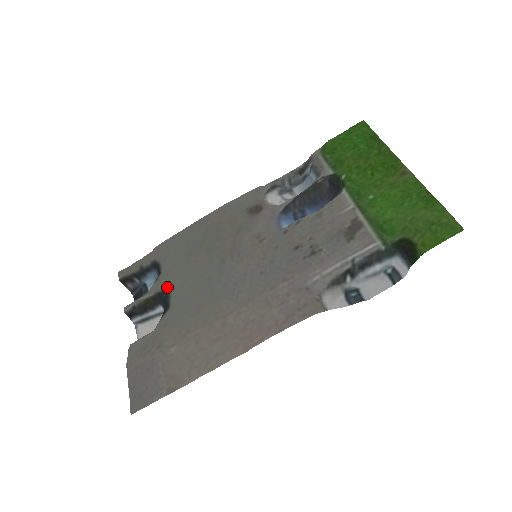
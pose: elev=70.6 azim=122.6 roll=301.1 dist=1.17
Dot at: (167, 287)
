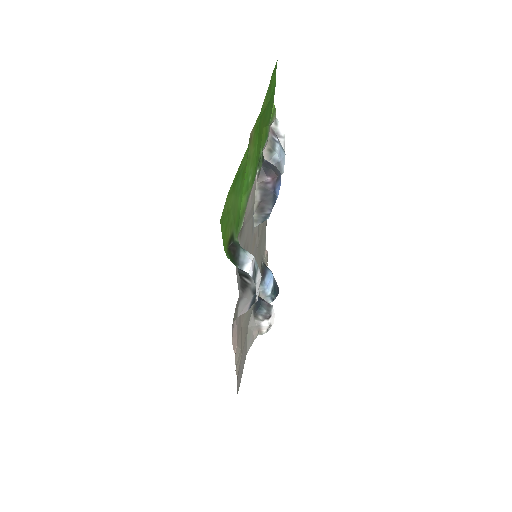
Dot at: occluded
